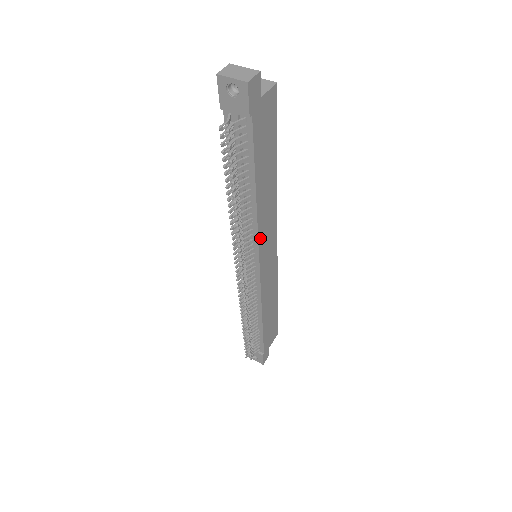
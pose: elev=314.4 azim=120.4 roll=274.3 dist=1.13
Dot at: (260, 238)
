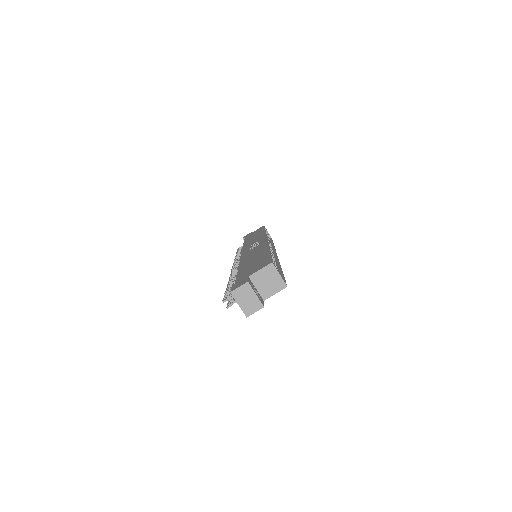
Dot at: occluded
